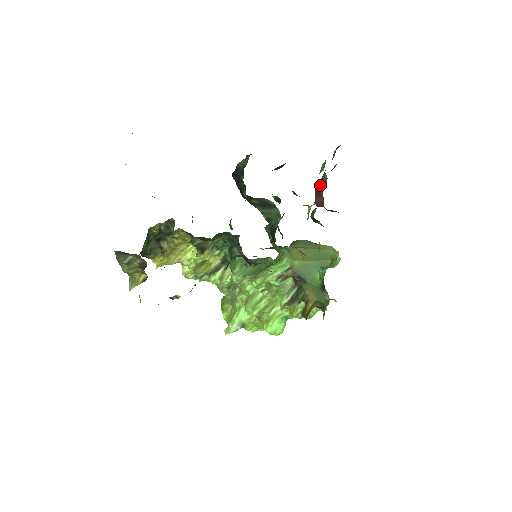
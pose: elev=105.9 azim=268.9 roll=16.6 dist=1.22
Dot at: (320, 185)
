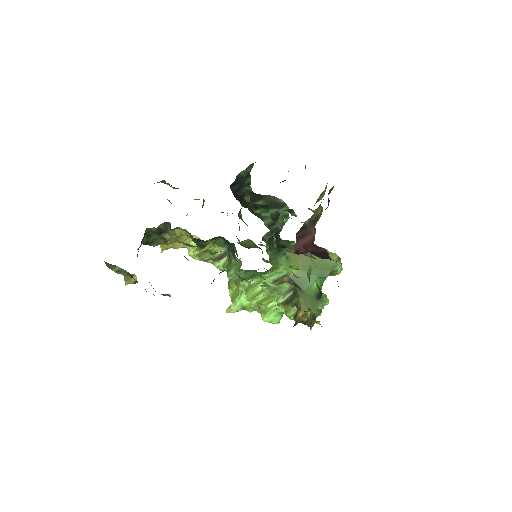
Dot at: (308, 224)
